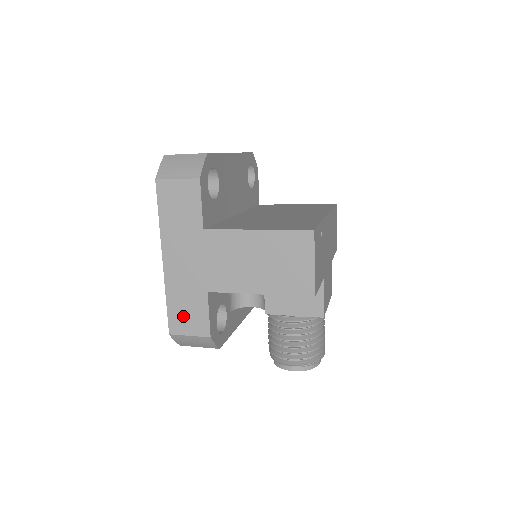
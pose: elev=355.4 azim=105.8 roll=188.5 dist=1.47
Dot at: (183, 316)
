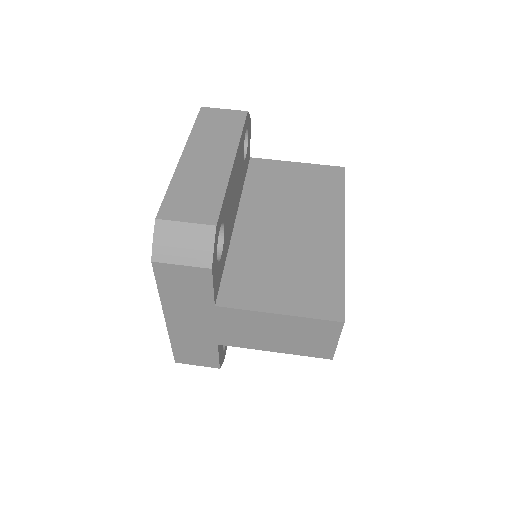
Dot at: (190, 355)
